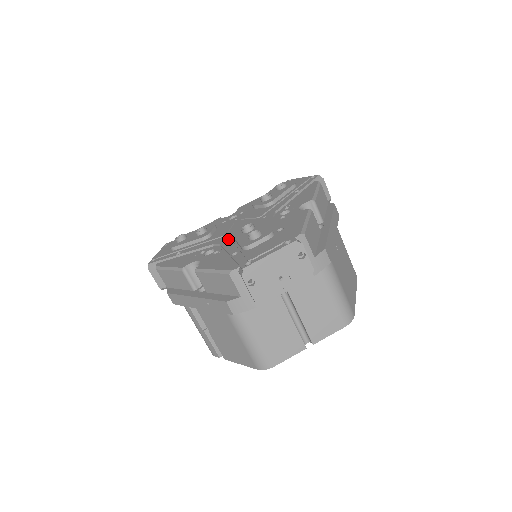
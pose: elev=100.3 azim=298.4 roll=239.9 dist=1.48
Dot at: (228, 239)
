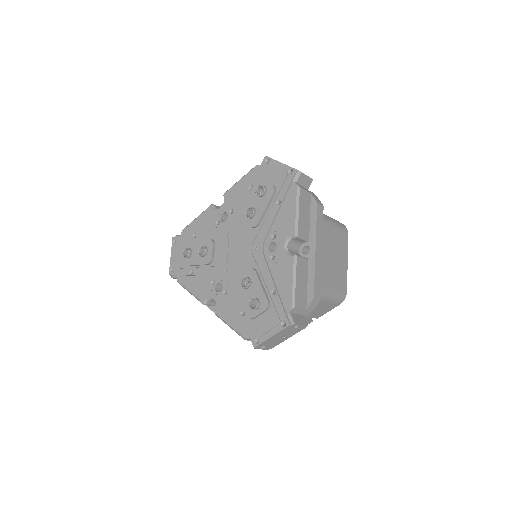
Dot at: (230, 276)
